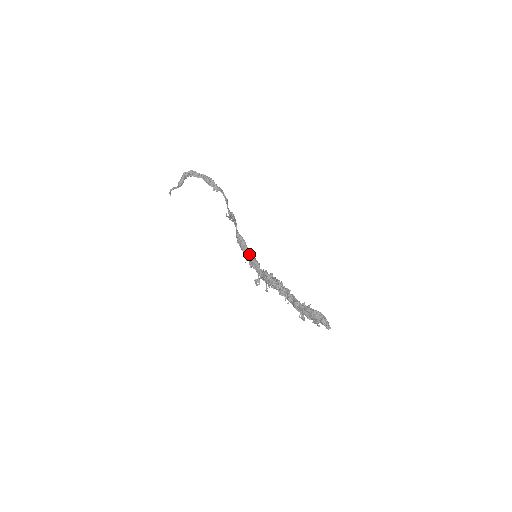
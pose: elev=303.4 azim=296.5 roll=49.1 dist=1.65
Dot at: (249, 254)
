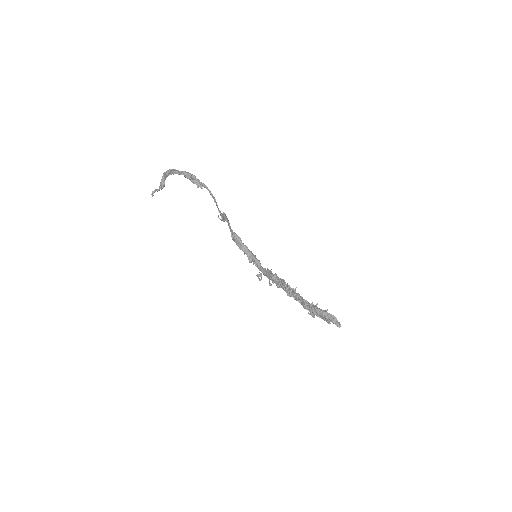
Dot at: (248, 252)
